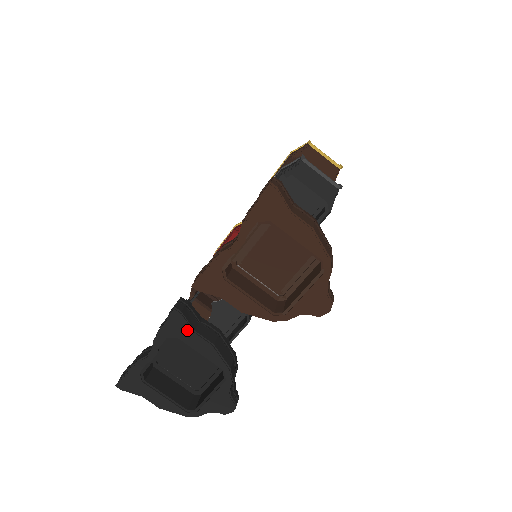
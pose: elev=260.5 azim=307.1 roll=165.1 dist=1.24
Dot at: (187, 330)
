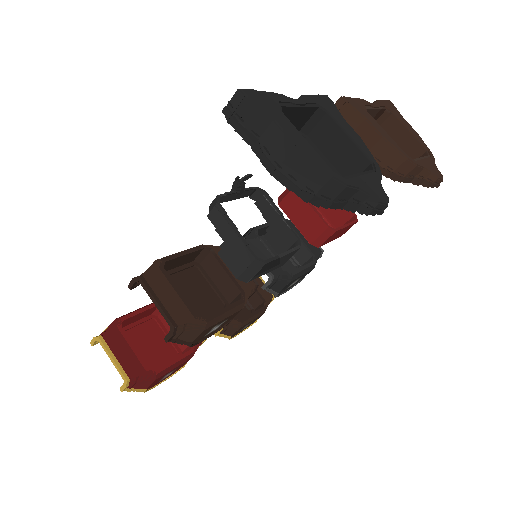
Dot at: (337, 113)
